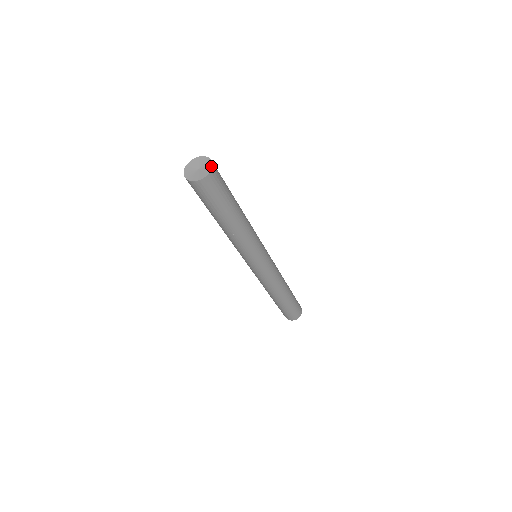
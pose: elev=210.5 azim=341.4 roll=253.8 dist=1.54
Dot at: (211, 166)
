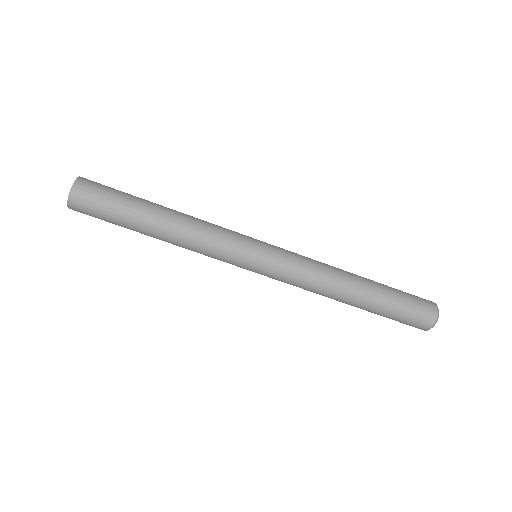
Dot at: (77, 178)
